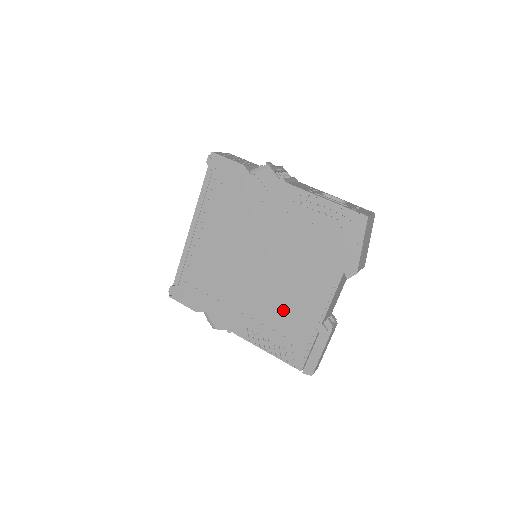
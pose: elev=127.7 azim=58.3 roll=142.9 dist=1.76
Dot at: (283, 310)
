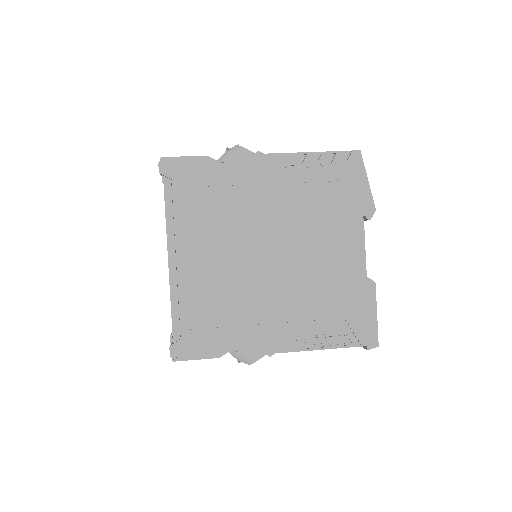
Dot at: (321, 291)
